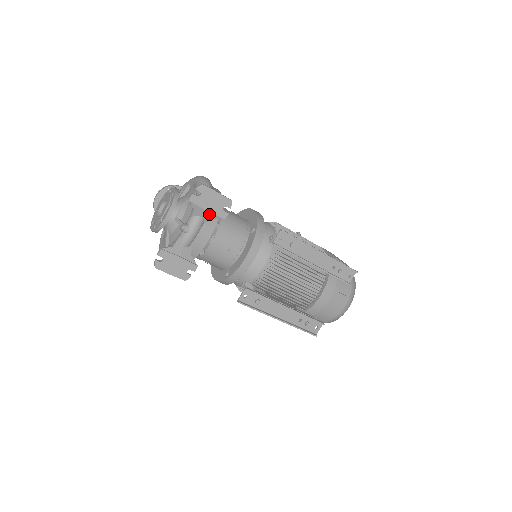
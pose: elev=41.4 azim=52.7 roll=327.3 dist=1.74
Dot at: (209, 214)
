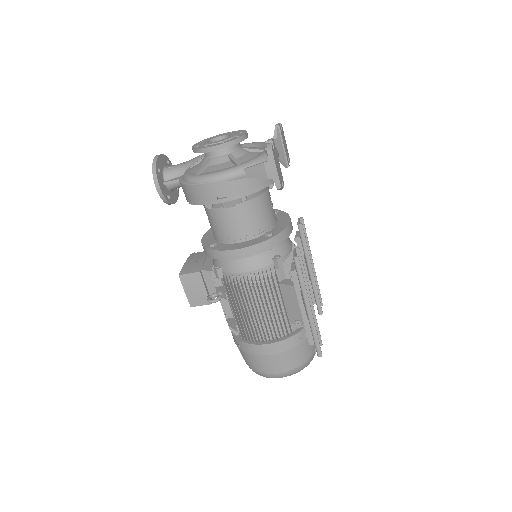
Dot at: (282, 153)
